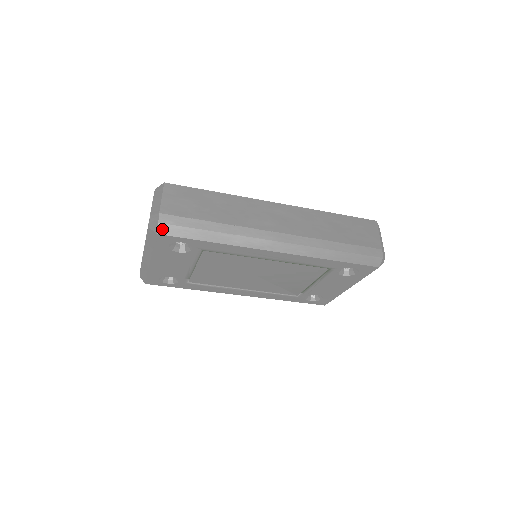
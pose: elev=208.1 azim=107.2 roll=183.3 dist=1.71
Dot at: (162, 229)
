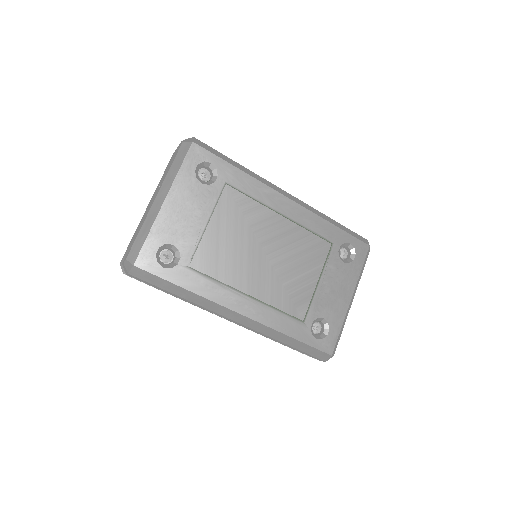
Dot at: (197, 142)
